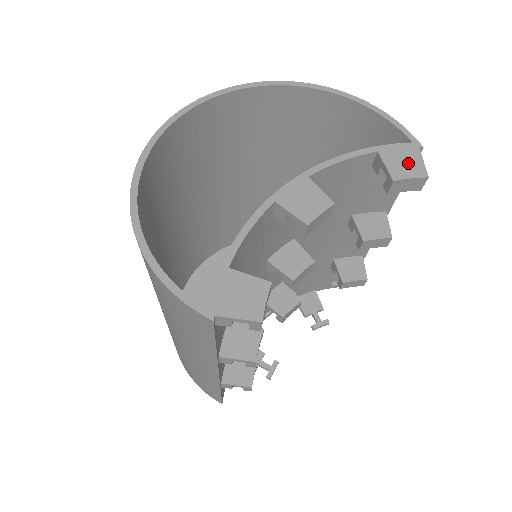
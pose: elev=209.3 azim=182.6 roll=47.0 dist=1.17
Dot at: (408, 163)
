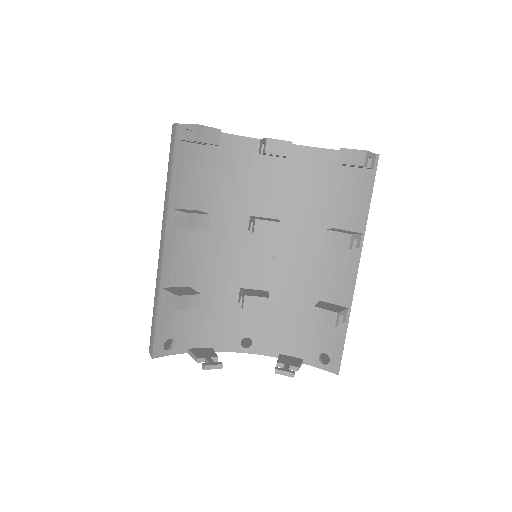
Dot at: occluded
